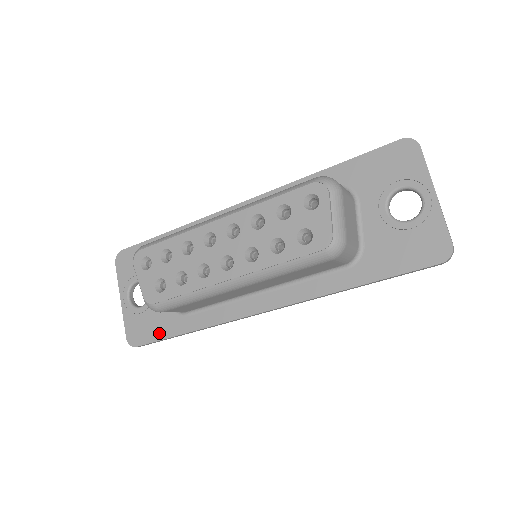
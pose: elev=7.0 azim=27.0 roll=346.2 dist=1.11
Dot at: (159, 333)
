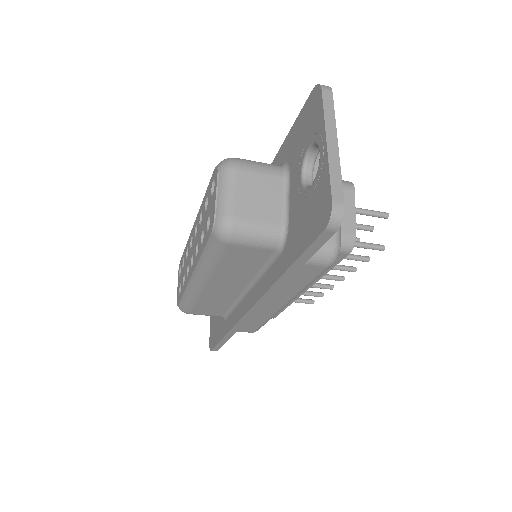
Dot at: (217, 337)
